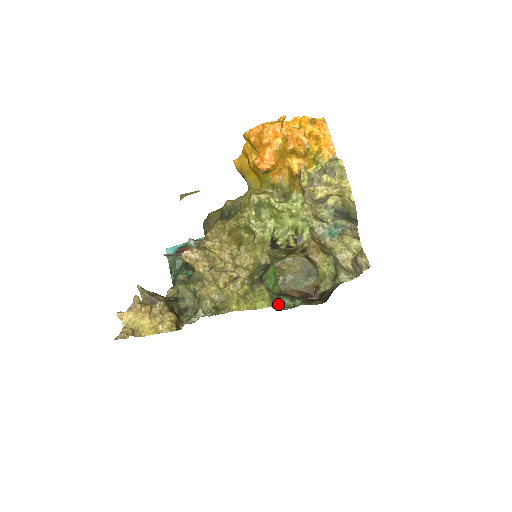
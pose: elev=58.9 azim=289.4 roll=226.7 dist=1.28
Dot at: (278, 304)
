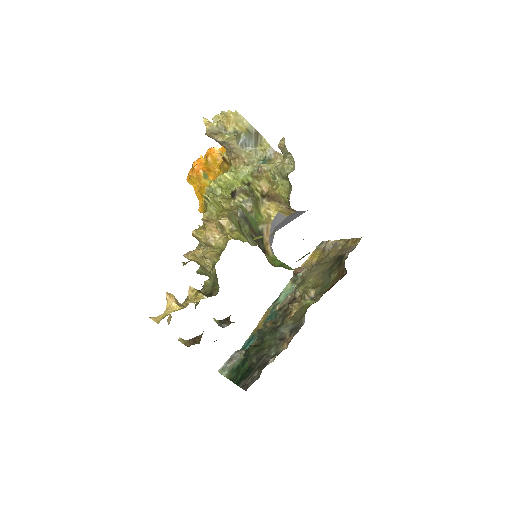
Dot at: occluded
